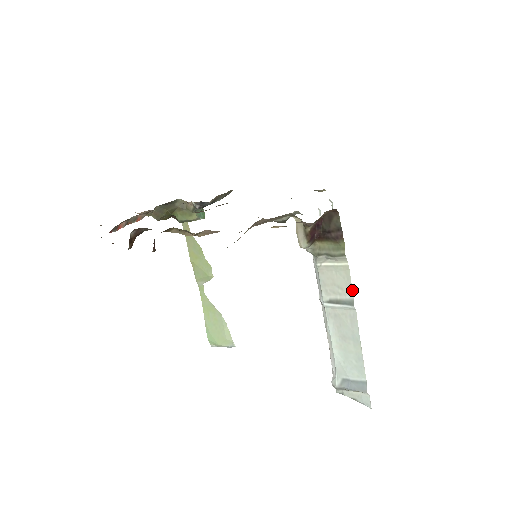
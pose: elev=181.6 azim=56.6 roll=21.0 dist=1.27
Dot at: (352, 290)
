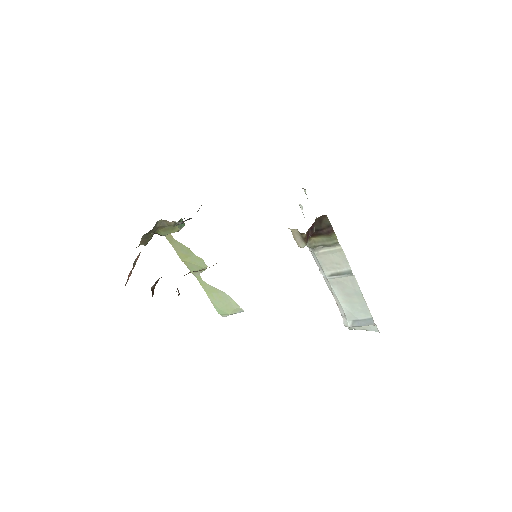
Dot at: (348, 263)
